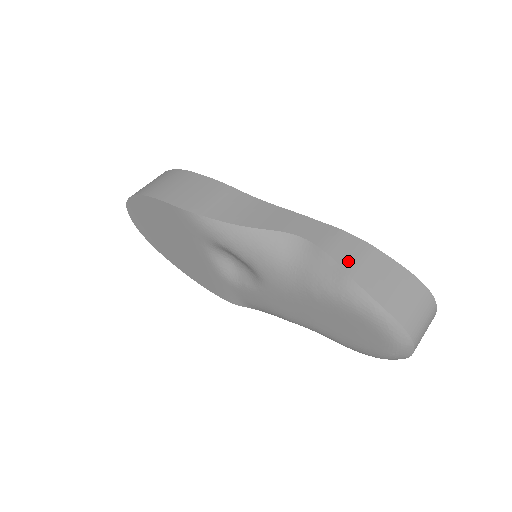
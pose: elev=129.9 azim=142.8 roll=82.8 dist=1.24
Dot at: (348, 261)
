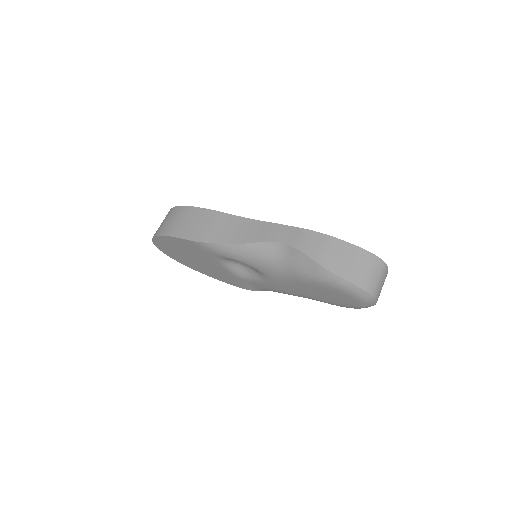
Dot at: (316, 253)
